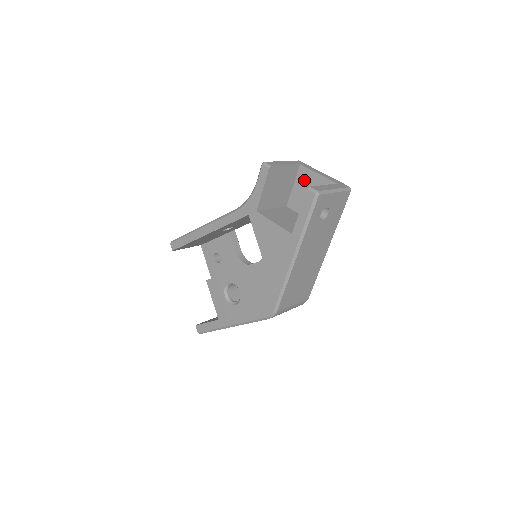
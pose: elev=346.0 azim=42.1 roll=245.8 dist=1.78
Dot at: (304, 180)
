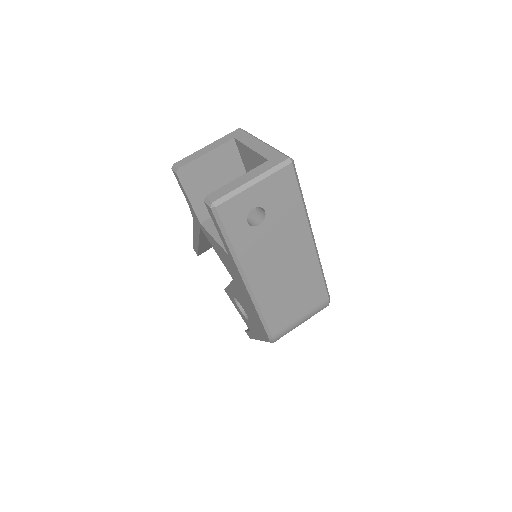
Dot at: (246, 158)
